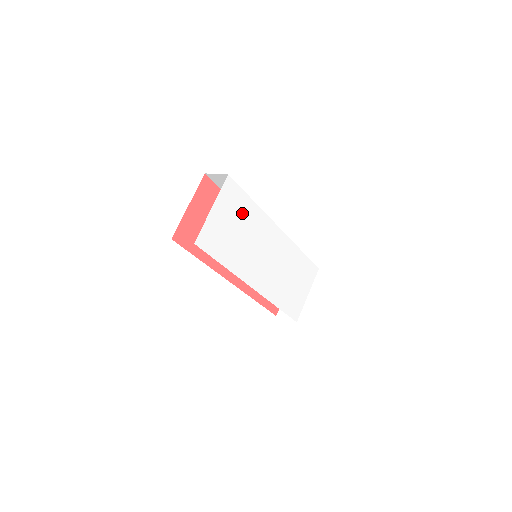
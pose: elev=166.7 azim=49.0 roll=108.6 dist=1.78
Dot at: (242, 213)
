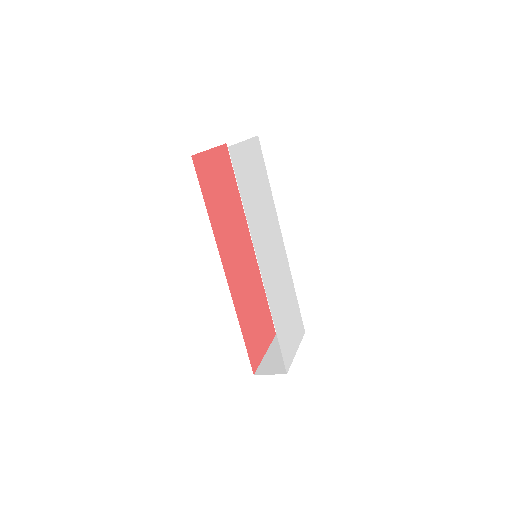
Dot at: (261, 181)
